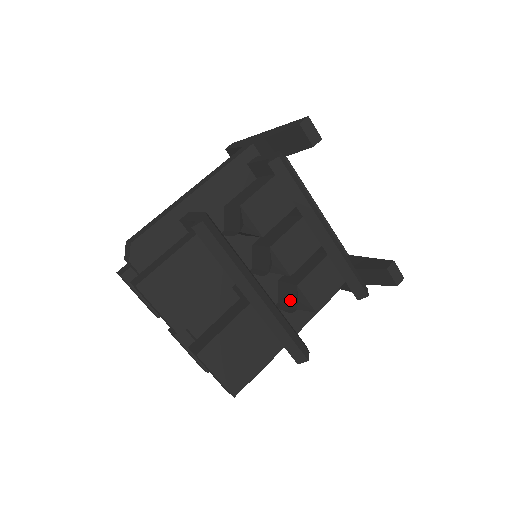
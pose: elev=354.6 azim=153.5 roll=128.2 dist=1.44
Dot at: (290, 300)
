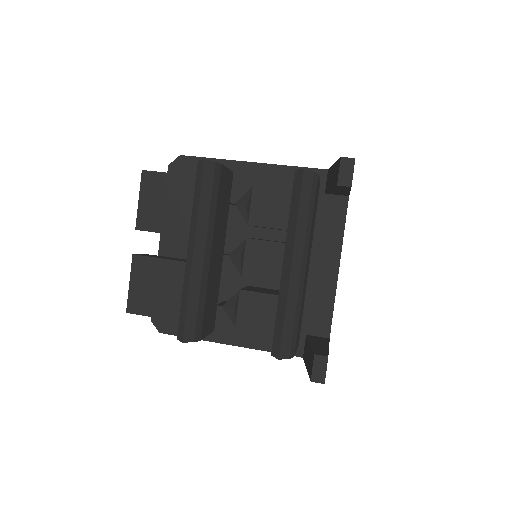
Dot at: occluded
